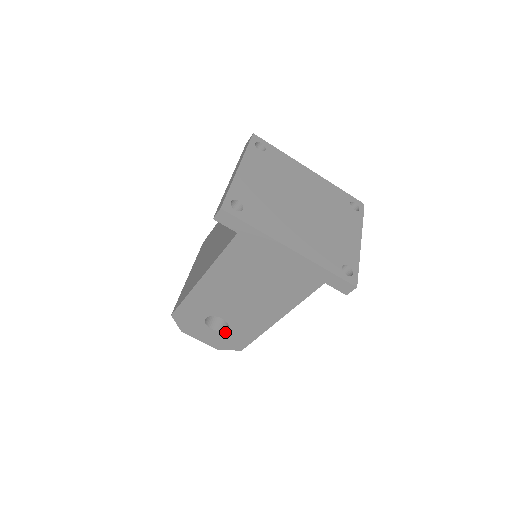
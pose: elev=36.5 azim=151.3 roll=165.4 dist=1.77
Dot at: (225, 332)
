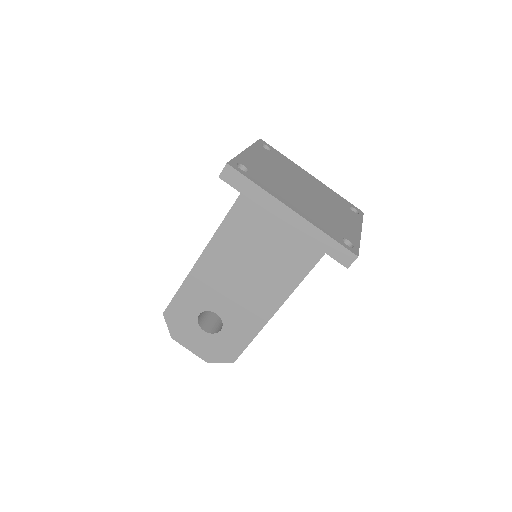
Dot at: (218, 335)
